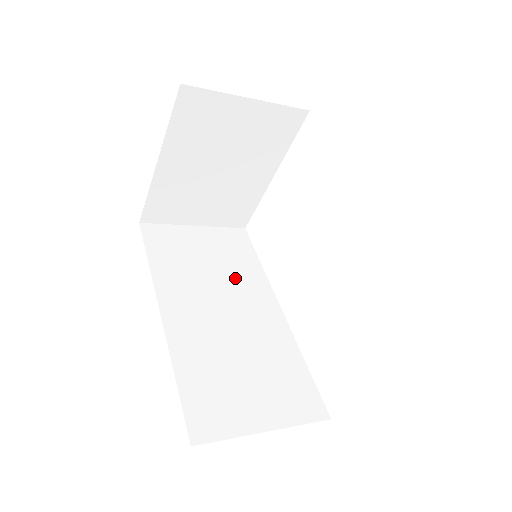
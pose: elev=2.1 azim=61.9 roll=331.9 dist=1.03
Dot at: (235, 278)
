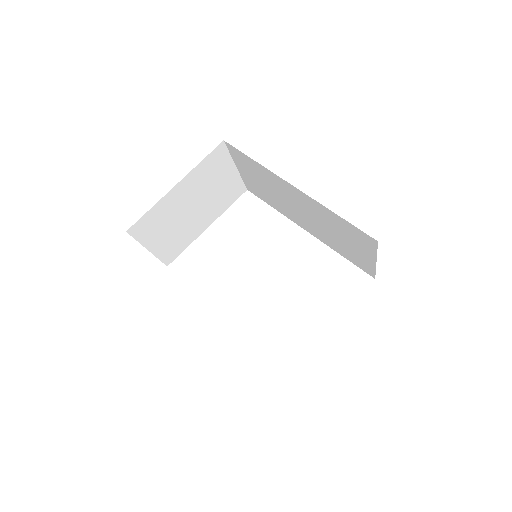
Dot at: occluded
